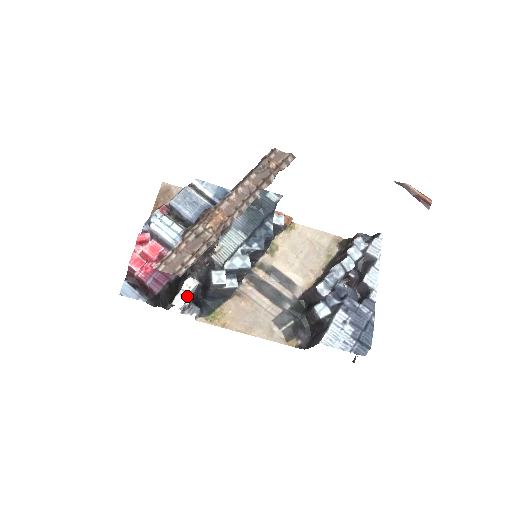
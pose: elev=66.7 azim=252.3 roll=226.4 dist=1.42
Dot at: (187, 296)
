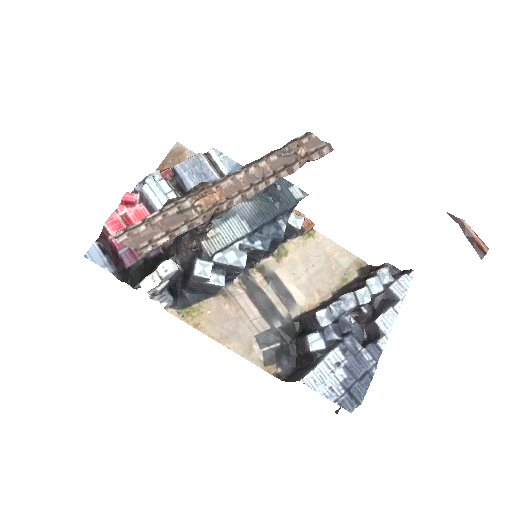
Dot at: (160, 280)
